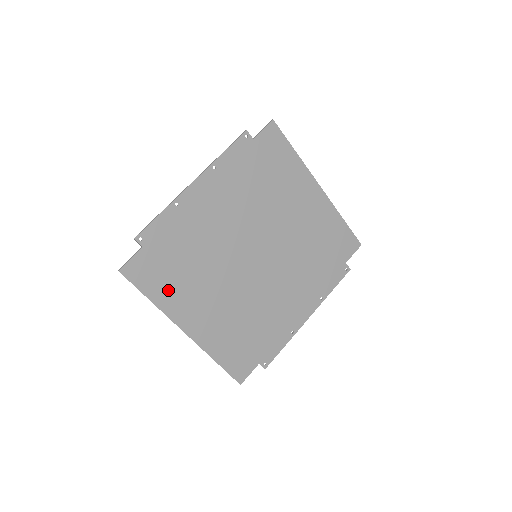
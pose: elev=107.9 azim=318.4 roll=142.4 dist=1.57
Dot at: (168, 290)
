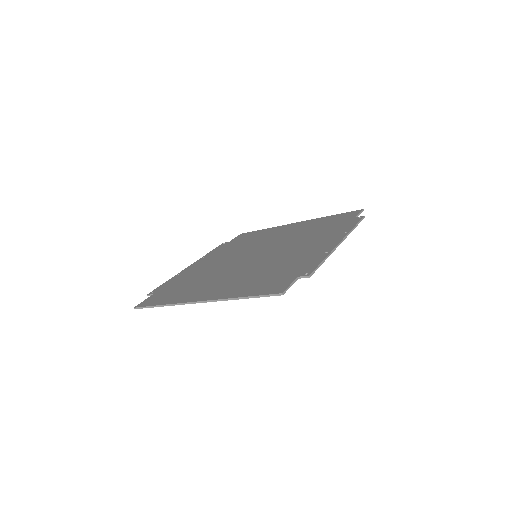
Dot at: (177, 296)
